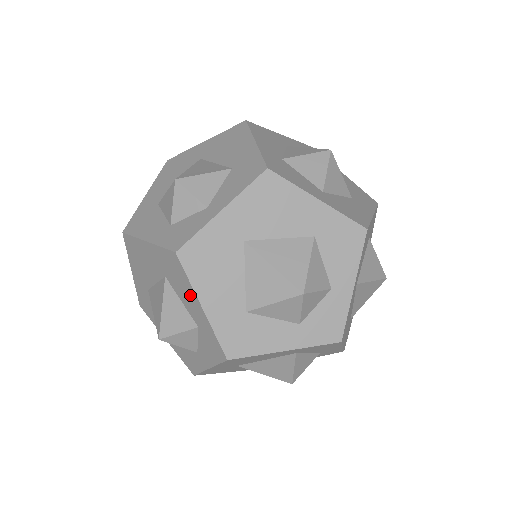
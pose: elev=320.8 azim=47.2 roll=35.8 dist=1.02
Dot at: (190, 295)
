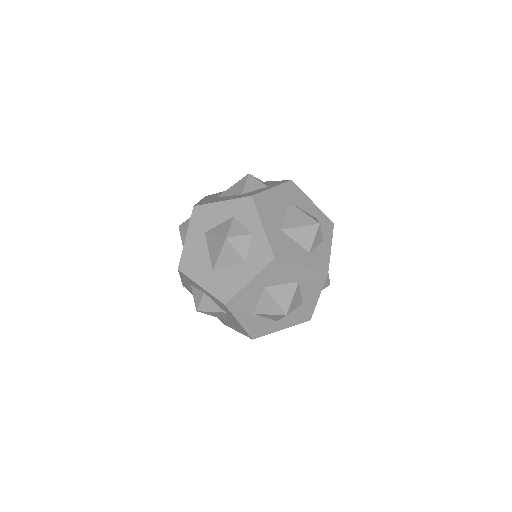
Dot at: (215, 209)
